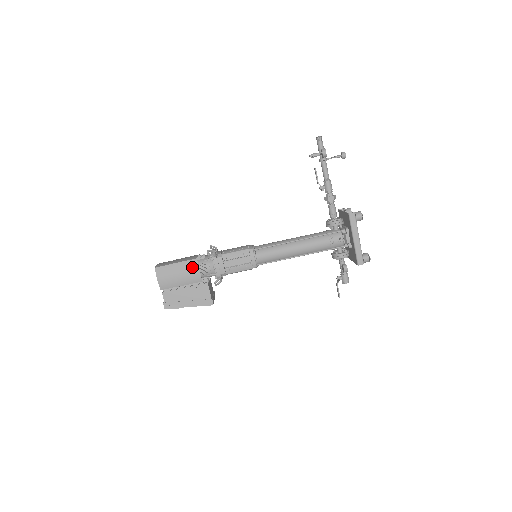
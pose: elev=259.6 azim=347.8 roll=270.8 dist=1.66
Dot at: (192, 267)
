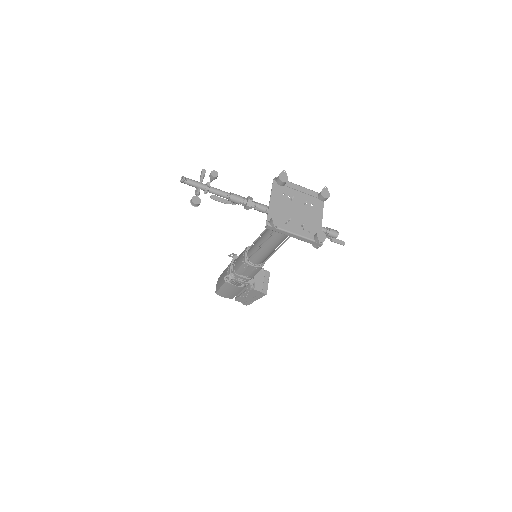
Dot at: (230, 286)
